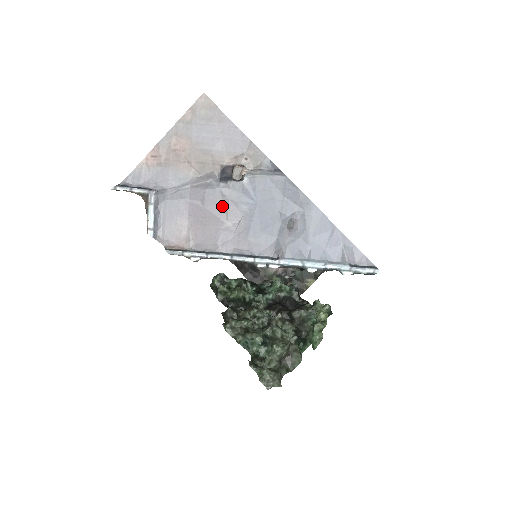
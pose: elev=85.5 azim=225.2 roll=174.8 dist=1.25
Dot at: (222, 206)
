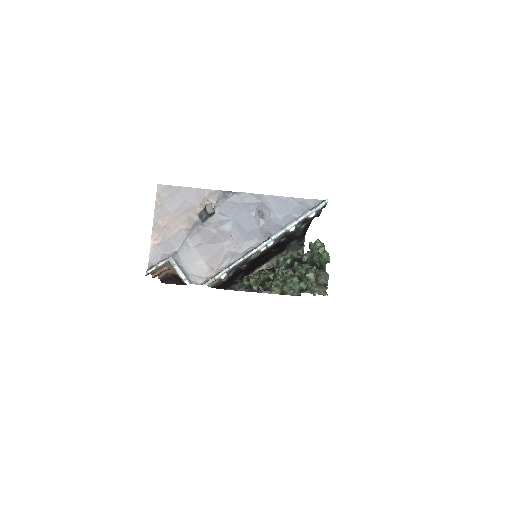
Dot at: (215, 236)
